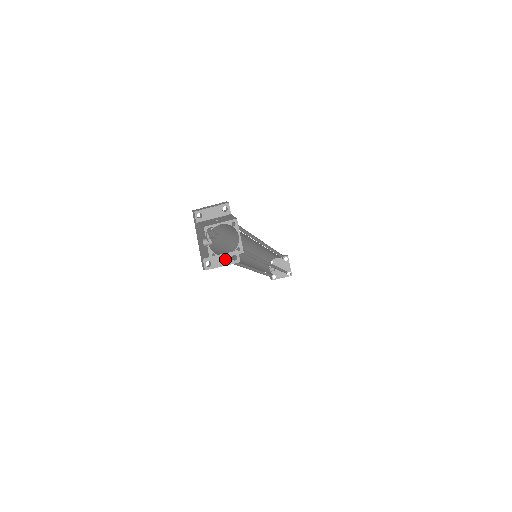
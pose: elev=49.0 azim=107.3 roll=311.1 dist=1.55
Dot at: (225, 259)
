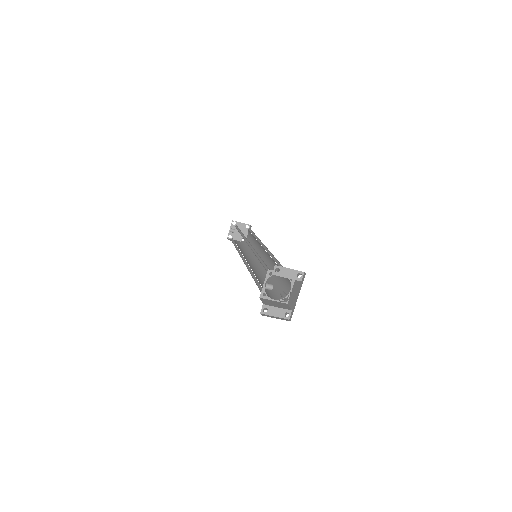
Dot at: (279, 312)
